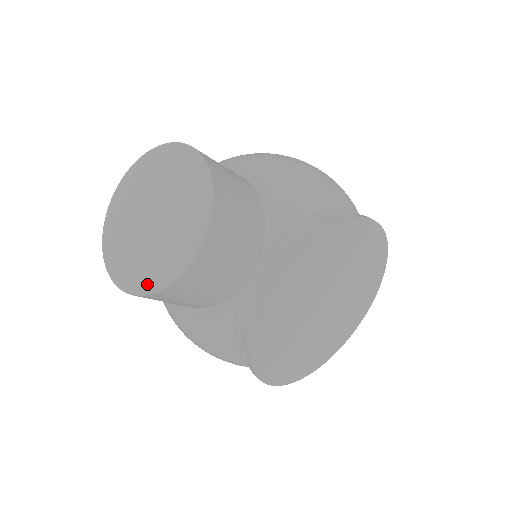
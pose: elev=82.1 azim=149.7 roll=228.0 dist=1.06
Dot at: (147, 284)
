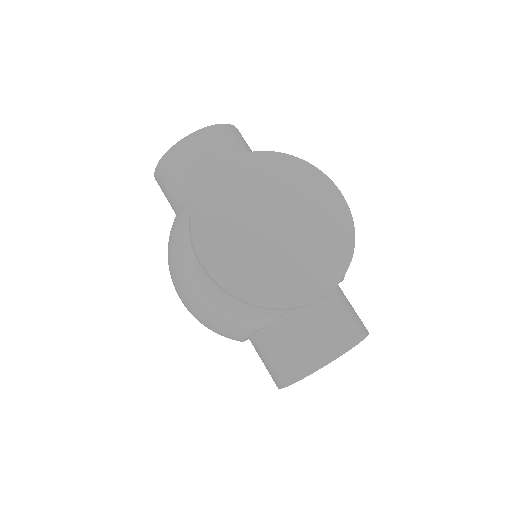
Dot at: occluded
